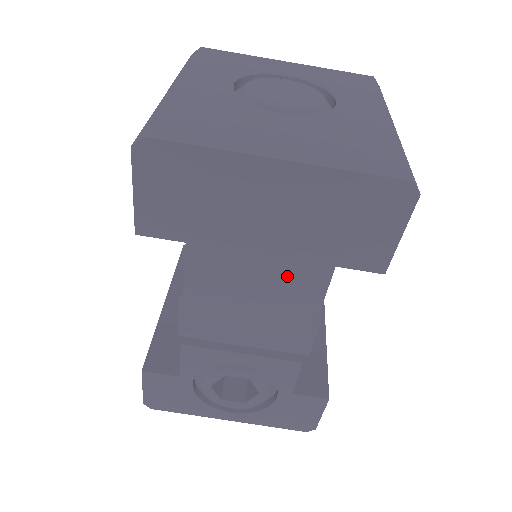
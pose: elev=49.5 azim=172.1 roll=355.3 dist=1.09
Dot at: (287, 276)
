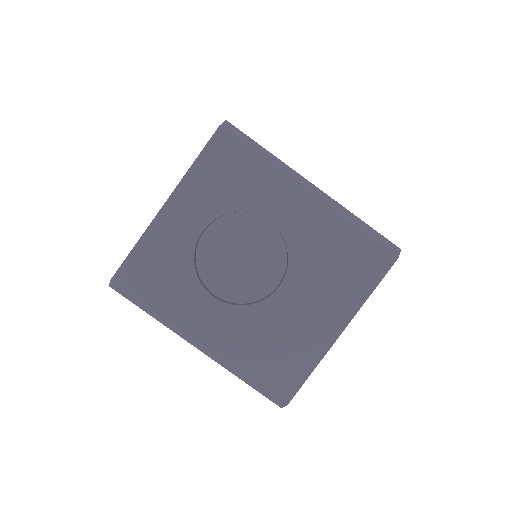
Dot at: occluded
